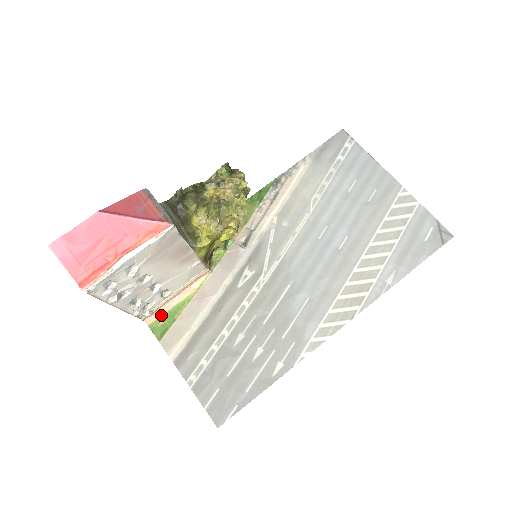
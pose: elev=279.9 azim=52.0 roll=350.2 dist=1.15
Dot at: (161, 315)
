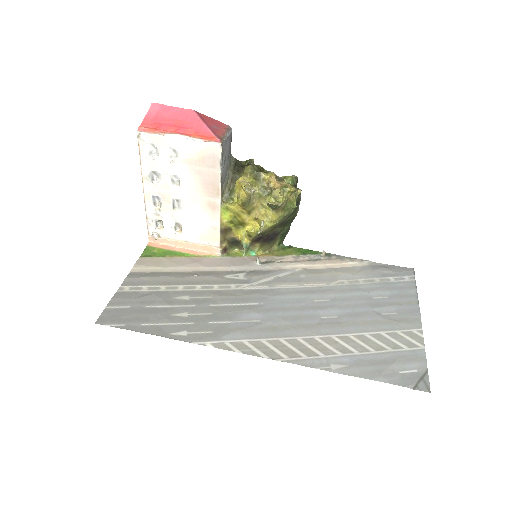
Dot at: (161, 248)
